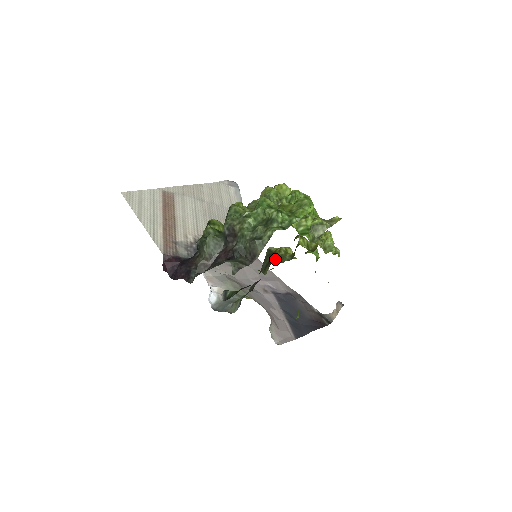
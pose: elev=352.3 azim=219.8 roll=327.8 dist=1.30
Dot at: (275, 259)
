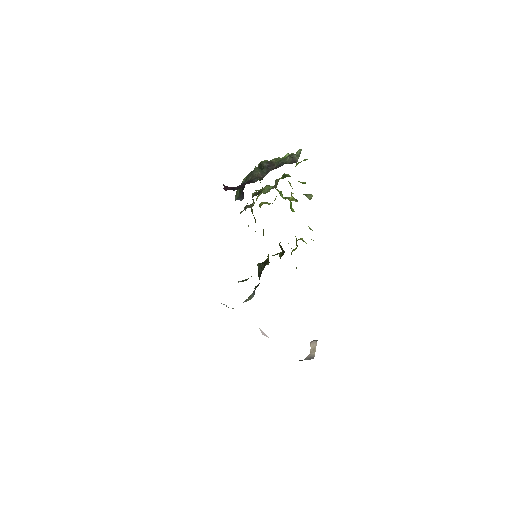
Dot at: occluded
